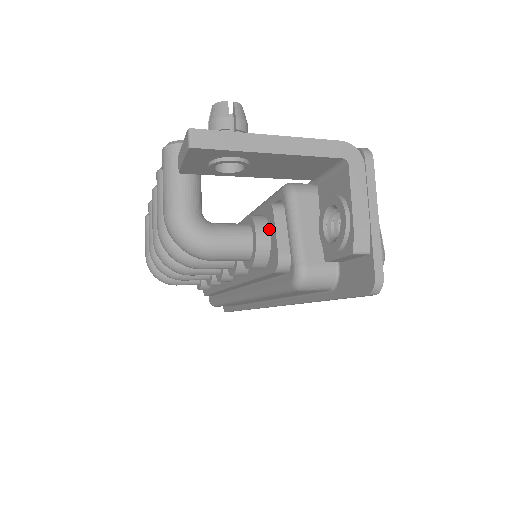
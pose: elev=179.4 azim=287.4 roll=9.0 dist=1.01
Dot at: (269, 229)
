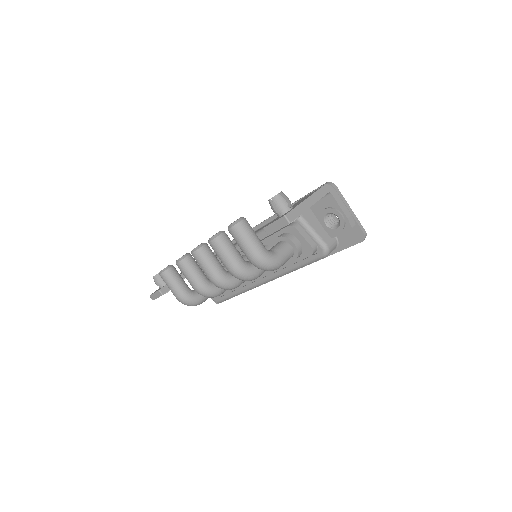
Dot at: (296, 238)
